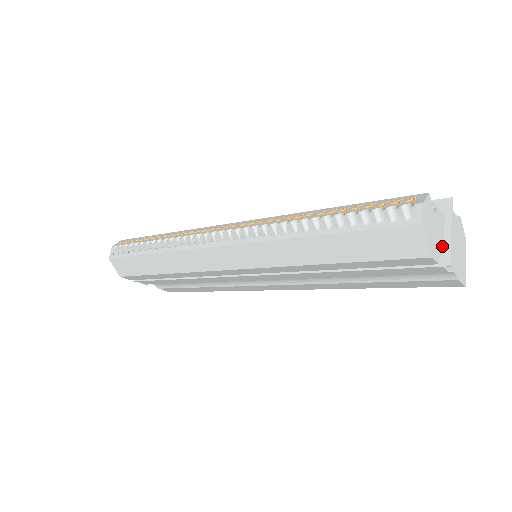
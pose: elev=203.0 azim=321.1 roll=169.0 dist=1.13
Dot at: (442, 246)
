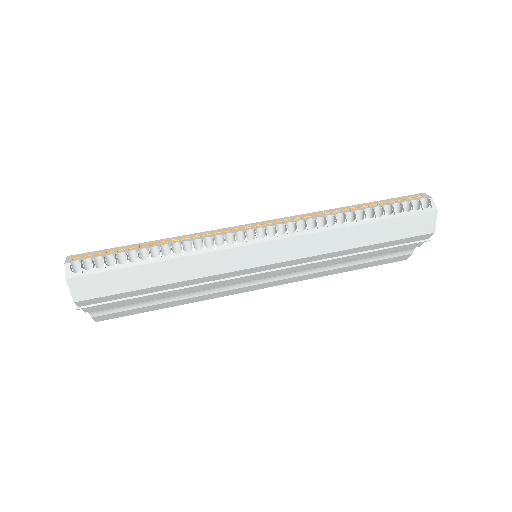
Dot at: occluded
